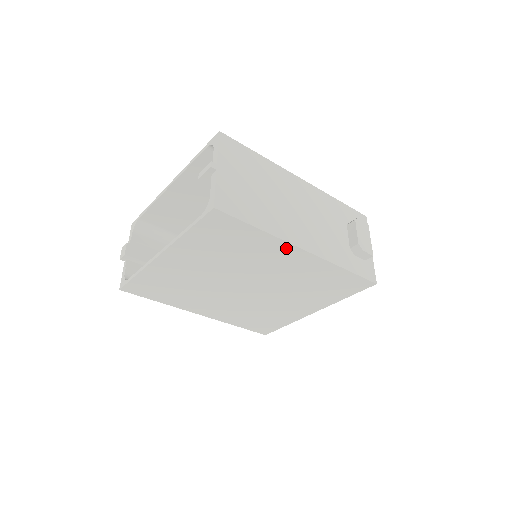
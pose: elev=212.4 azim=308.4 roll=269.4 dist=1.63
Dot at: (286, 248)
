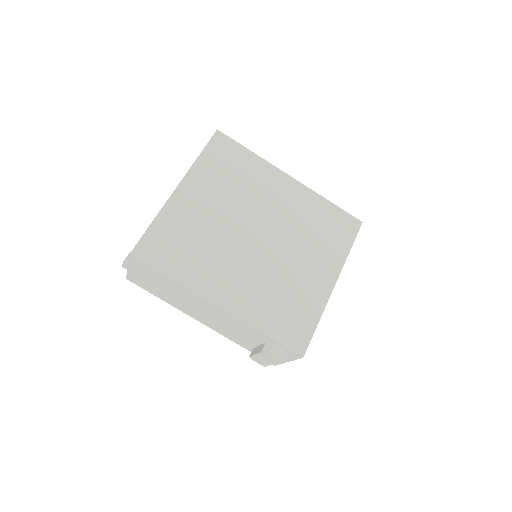
Dot at: (276, 174)
